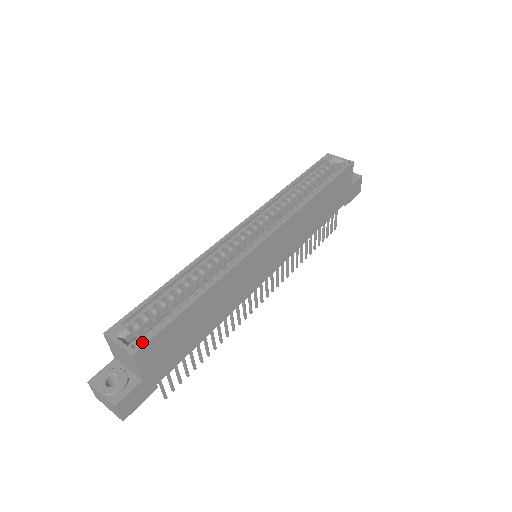
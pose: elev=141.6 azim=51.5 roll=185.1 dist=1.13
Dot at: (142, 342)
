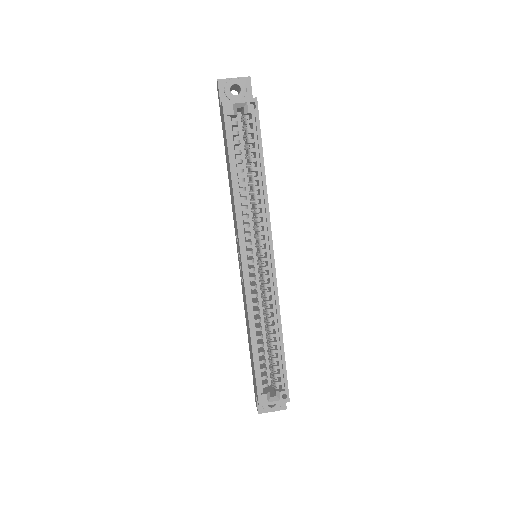
Dot at: (286, 392)
